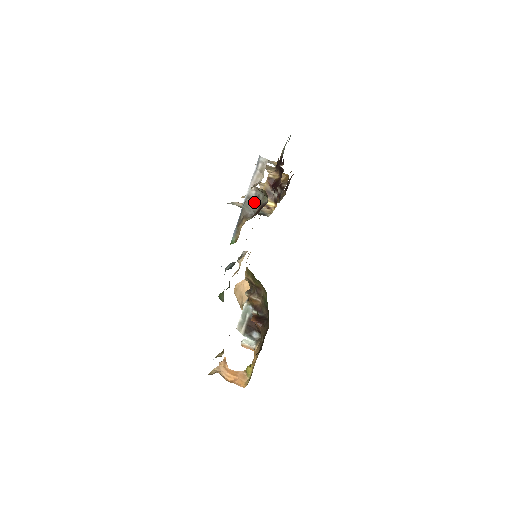
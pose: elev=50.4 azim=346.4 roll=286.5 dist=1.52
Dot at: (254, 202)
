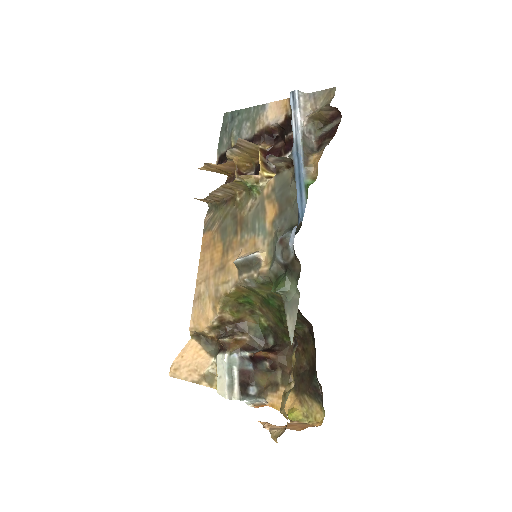
Dot at: (308, 138)
